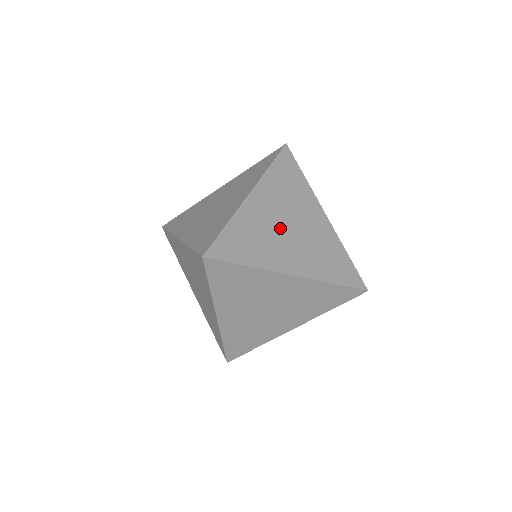
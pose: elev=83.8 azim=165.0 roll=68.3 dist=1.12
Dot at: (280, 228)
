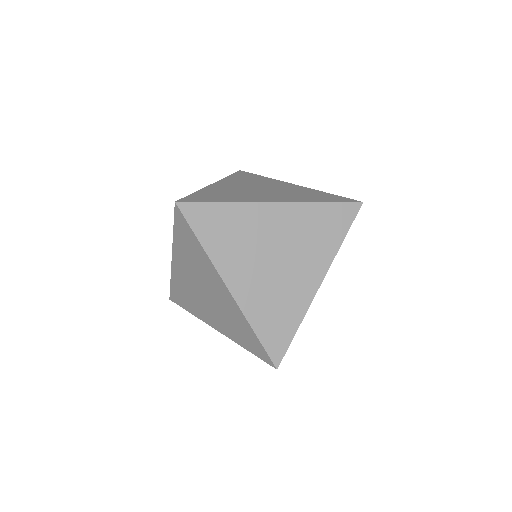
Dot at: (250, 190)
